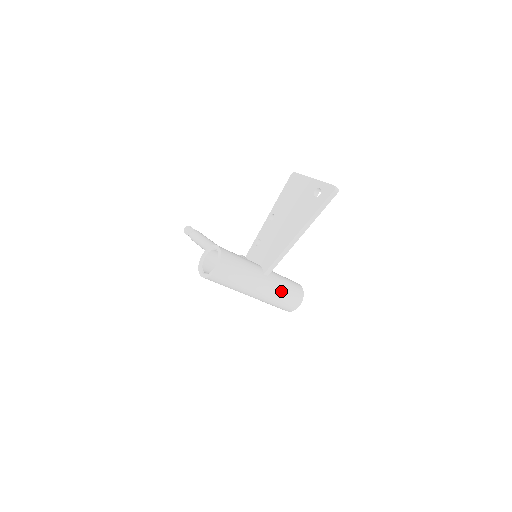
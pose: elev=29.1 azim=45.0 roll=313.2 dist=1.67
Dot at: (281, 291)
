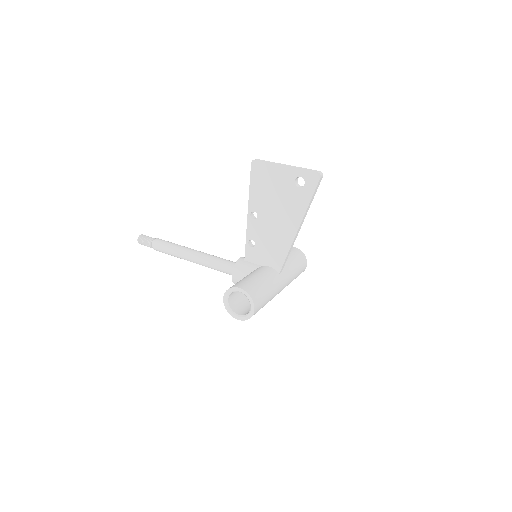
Dot at: (294, 272)
